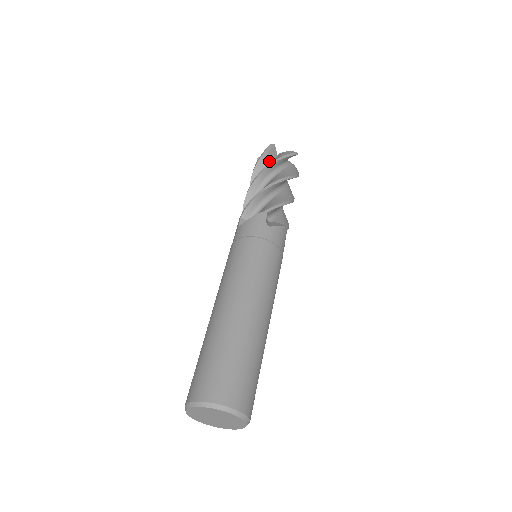
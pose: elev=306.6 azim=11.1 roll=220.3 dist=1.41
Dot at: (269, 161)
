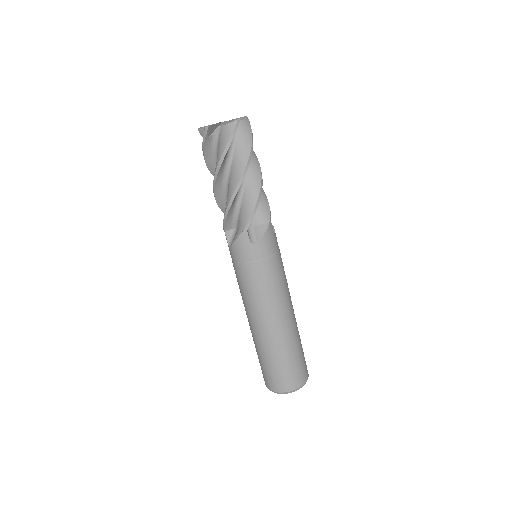
Dot at: (214, 142)
